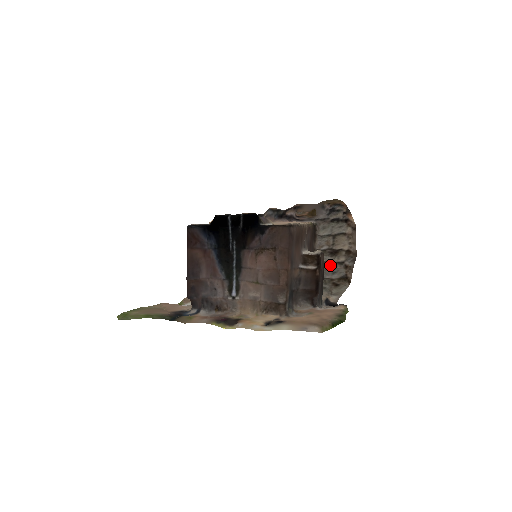
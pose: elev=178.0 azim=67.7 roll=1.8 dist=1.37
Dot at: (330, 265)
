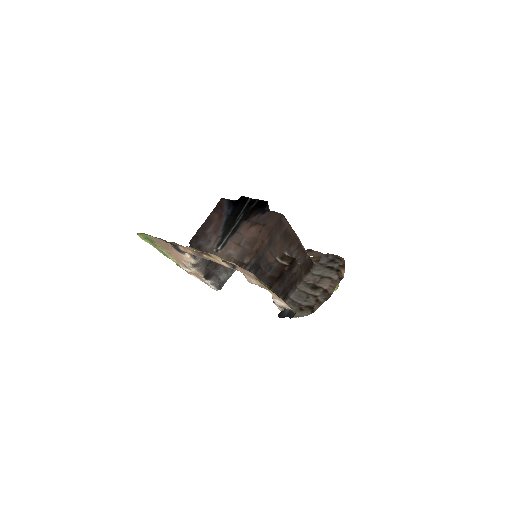
Dot at: (306, 295)
